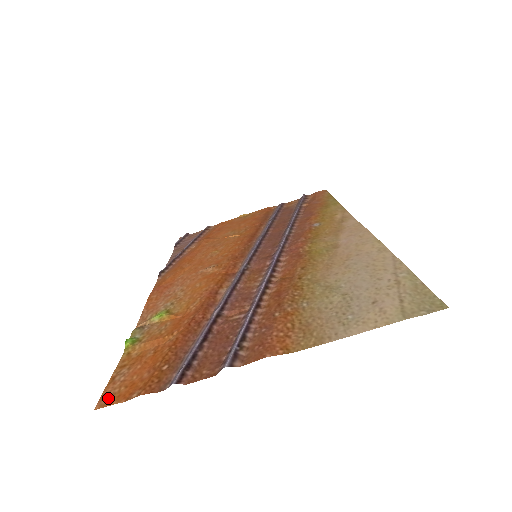
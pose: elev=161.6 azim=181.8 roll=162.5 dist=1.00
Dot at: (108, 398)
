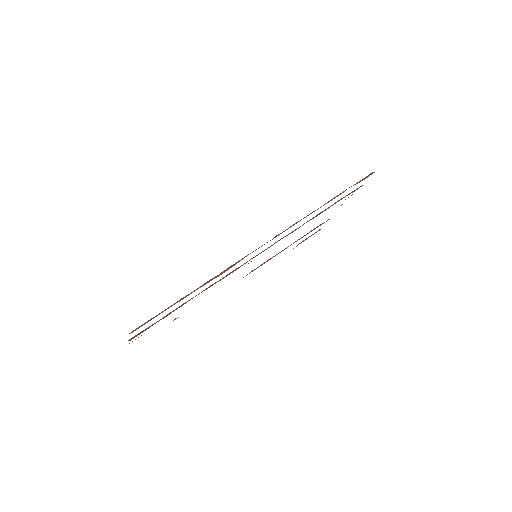
Dot at: occluded
